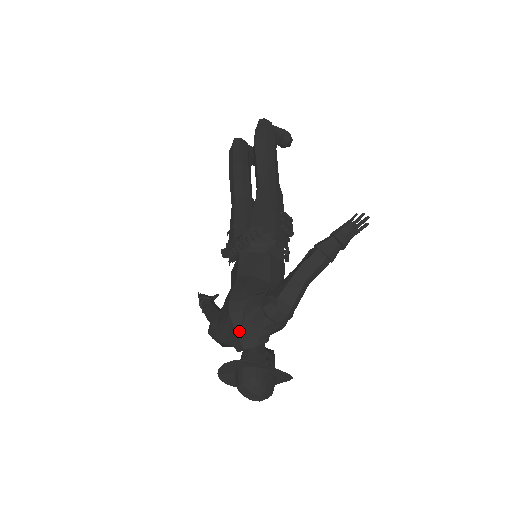
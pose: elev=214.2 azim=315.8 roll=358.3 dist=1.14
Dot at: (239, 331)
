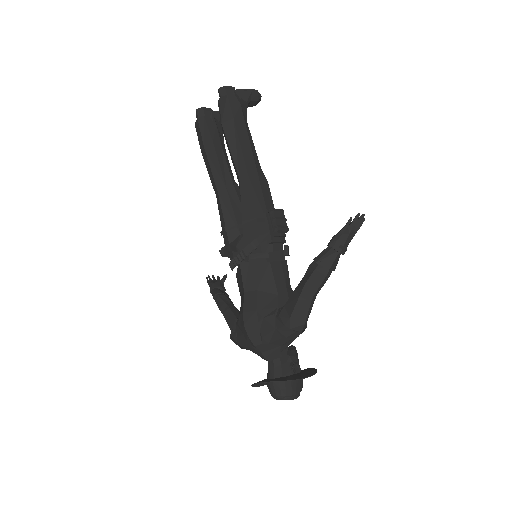
Dot at: (260, 349)
